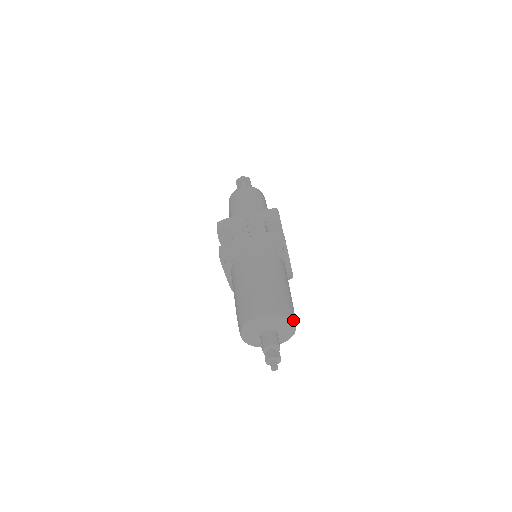
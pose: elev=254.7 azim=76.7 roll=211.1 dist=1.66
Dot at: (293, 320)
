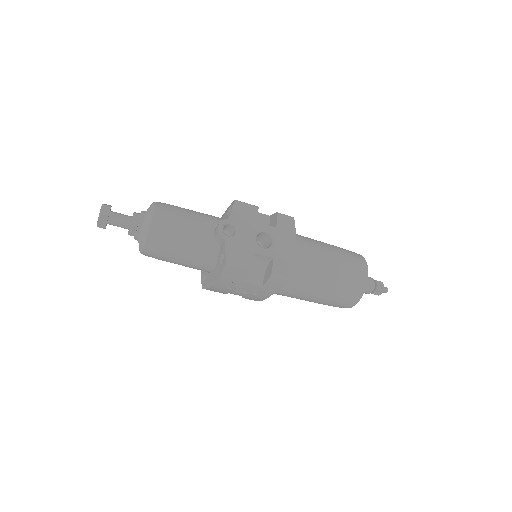
Dot at: (366, 282)
